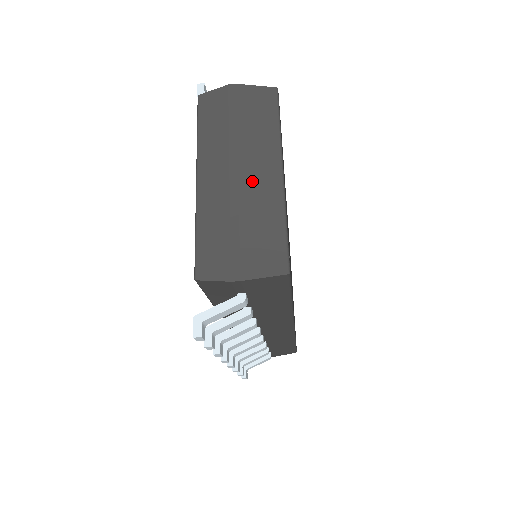
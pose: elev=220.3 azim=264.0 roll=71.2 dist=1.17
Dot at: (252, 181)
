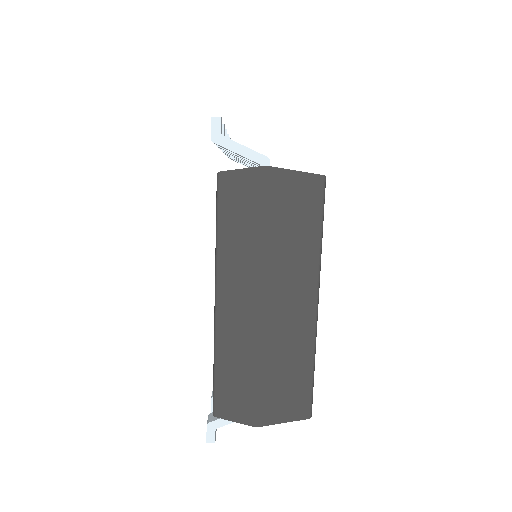
Dot at: (282, 314)
